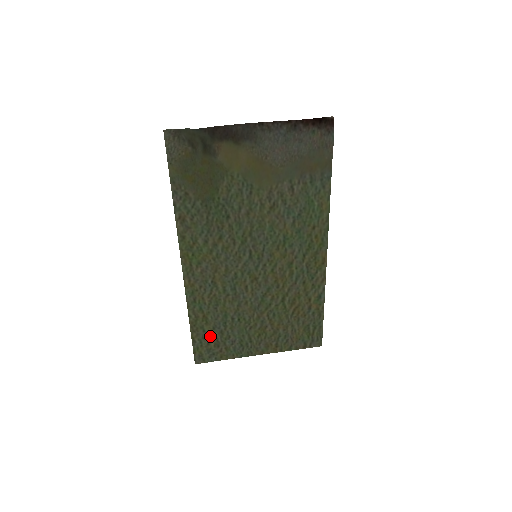
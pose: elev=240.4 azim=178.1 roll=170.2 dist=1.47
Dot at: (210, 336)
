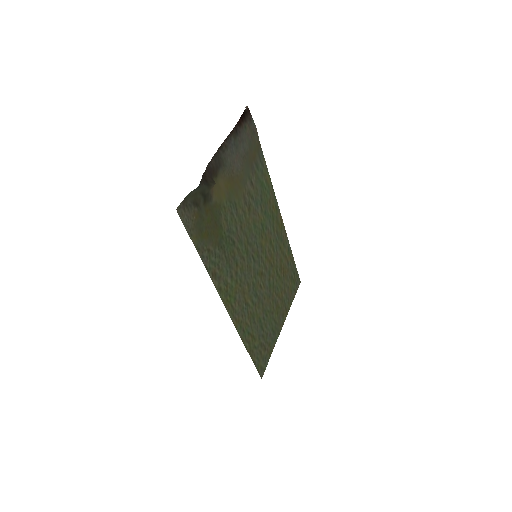
Dot at: (259, 347)
